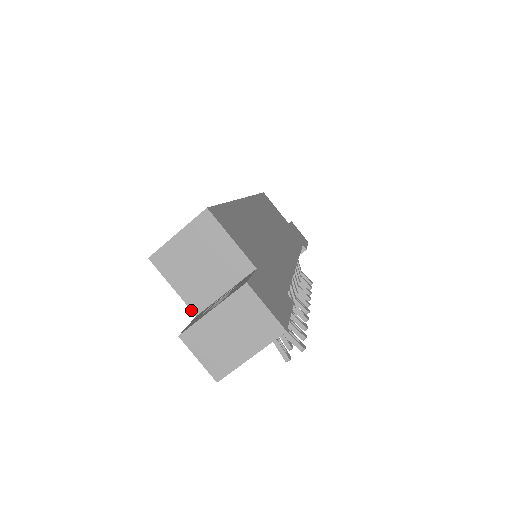
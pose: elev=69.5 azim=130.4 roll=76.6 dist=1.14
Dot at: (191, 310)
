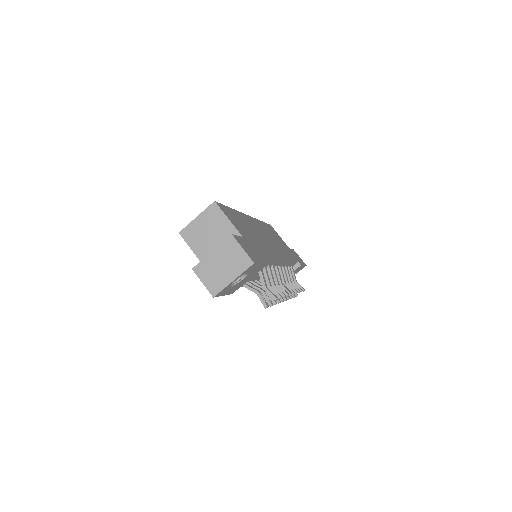
Dot at: occluded
